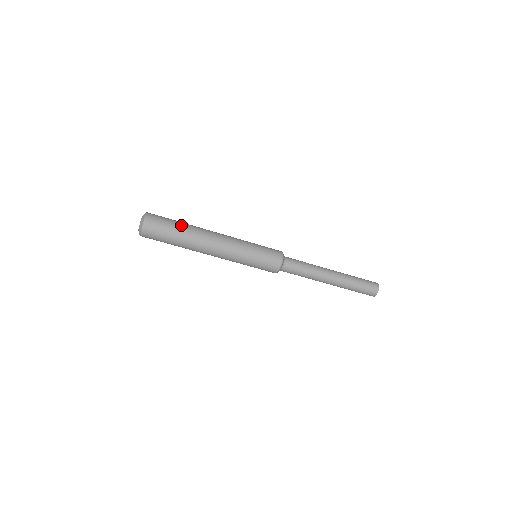
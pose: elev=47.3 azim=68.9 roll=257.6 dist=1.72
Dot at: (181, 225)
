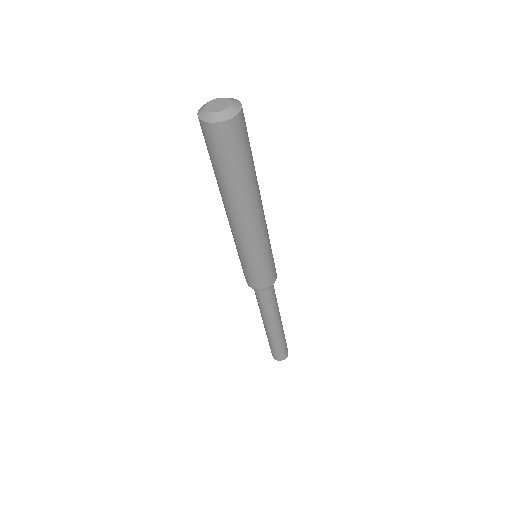
Dot at: (245, 172)
